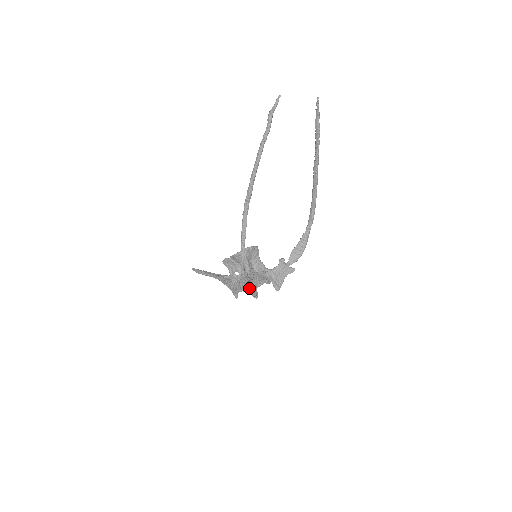
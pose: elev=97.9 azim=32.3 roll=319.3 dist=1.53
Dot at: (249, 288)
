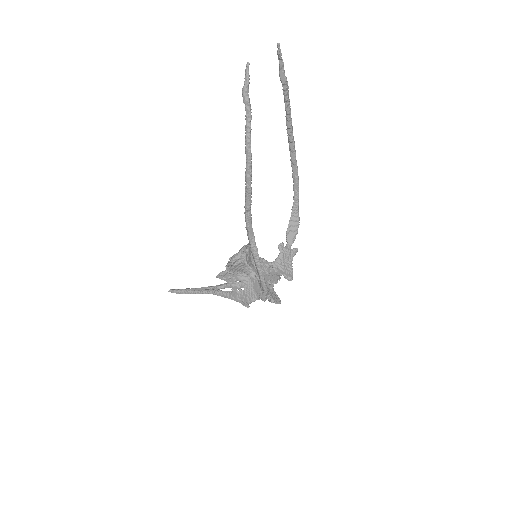
Dot at: occluded
